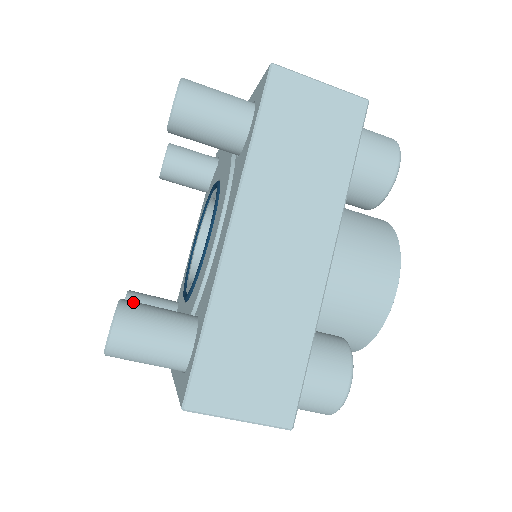
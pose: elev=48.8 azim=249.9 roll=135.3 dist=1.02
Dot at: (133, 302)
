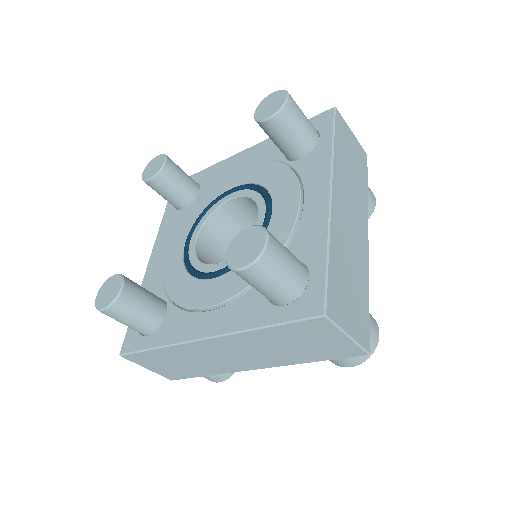
Dot at: (128, 296)
